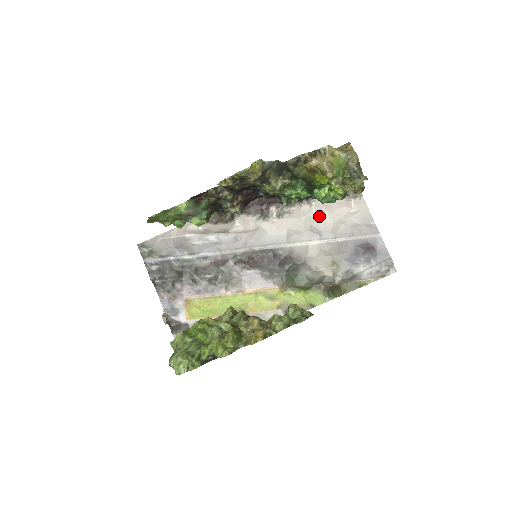
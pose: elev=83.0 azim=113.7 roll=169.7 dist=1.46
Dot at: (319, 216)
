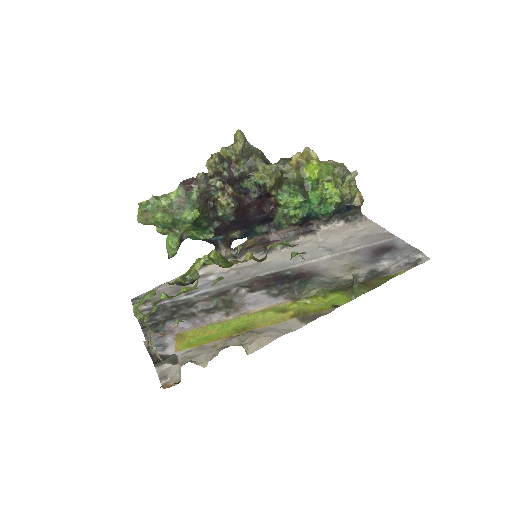
Dot at: (326, 239)
